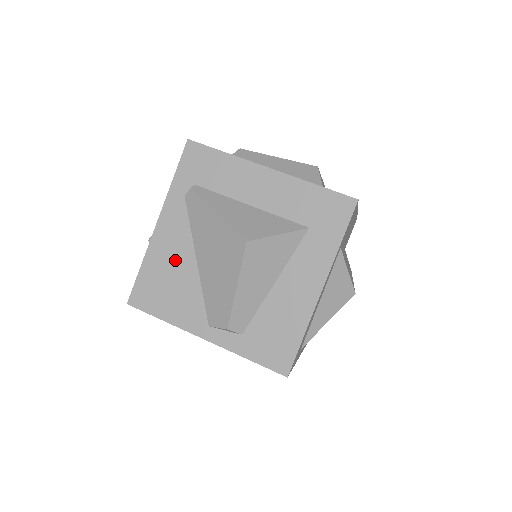
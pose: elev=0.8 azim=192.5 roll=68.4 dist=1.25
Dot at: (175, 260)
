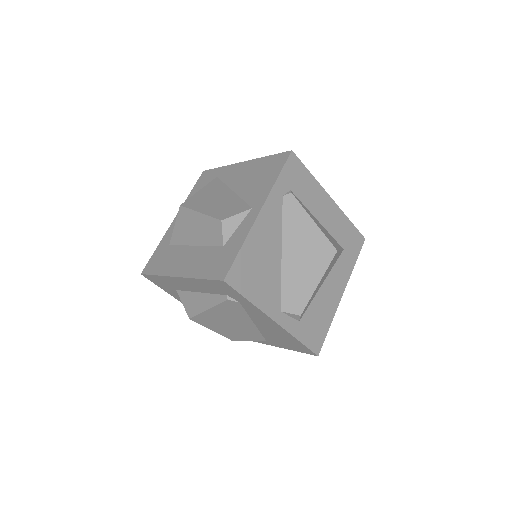
Dot at: (268, 249)
